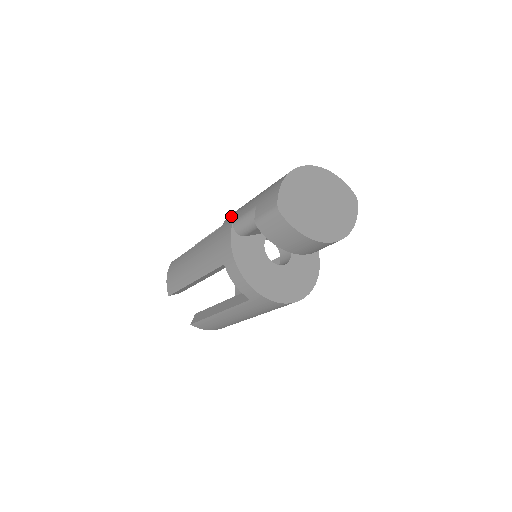
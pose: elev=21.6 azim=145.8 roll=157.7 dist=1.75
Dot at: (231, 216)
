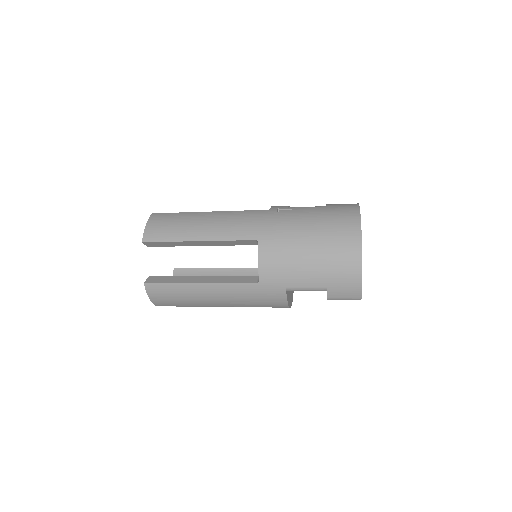
Dot at: (272, 276)
